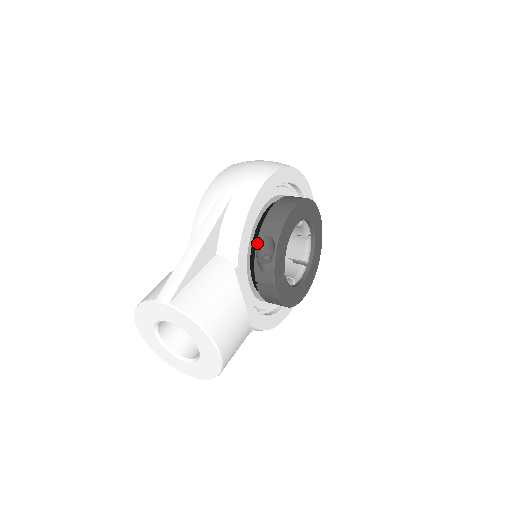
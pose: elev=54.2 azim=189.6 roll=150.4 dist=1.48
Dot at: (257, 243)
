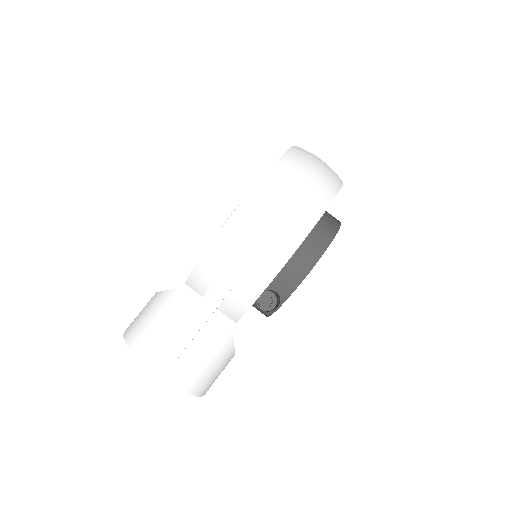
Dot at: occluded
